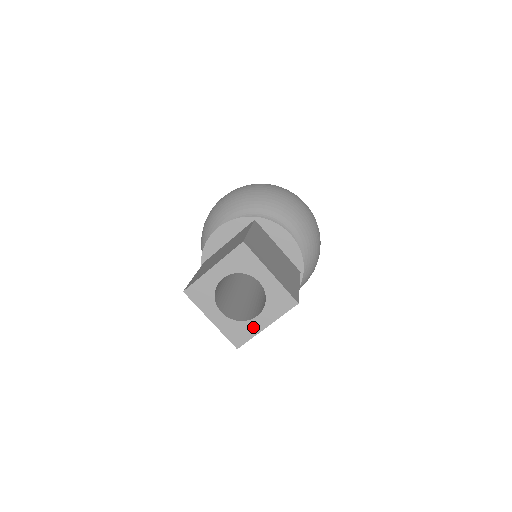
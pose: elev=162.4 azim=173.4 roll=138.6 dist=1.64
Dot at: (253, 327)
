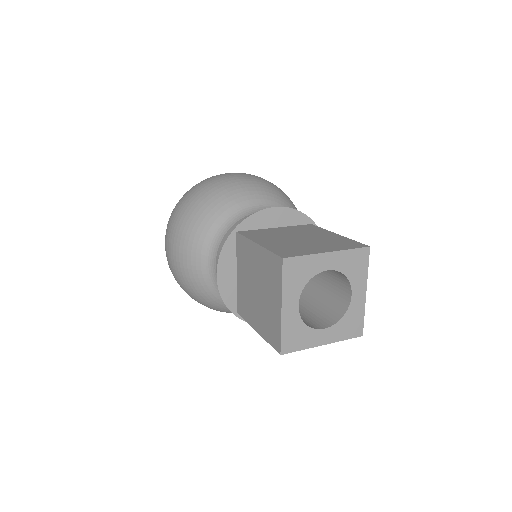
Dot at: (312, 338)
